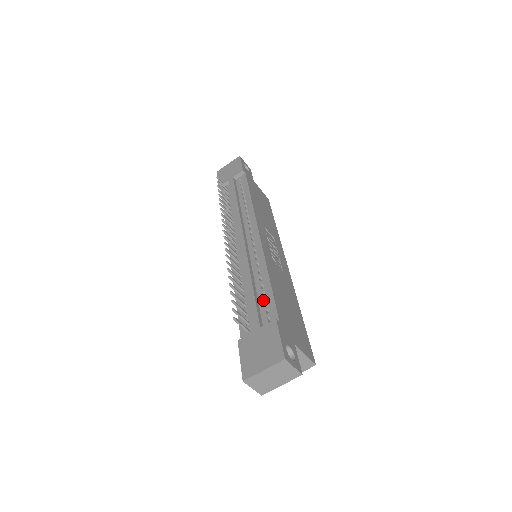
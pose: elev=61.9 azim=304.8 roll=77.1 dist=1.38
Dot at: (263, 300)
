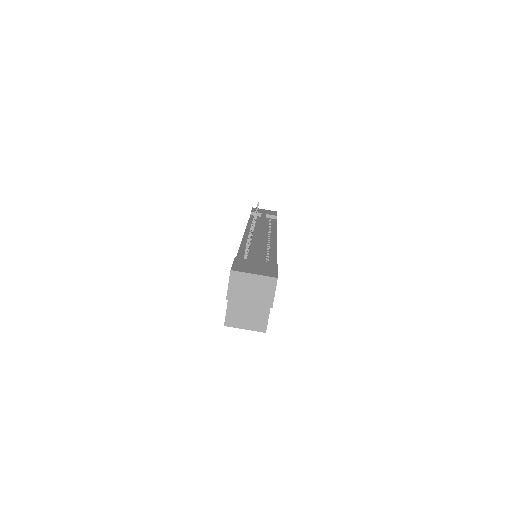
Dot at: (266, 258)
